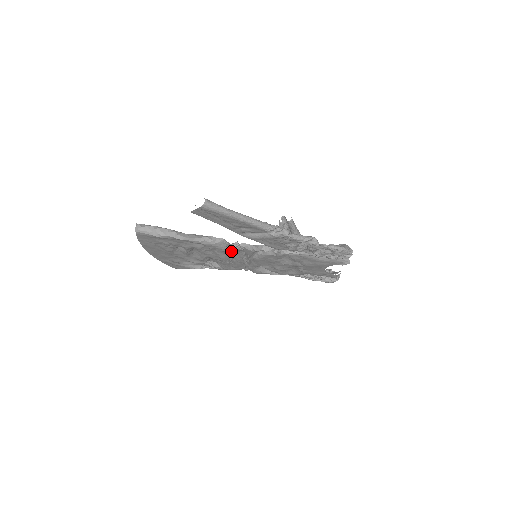
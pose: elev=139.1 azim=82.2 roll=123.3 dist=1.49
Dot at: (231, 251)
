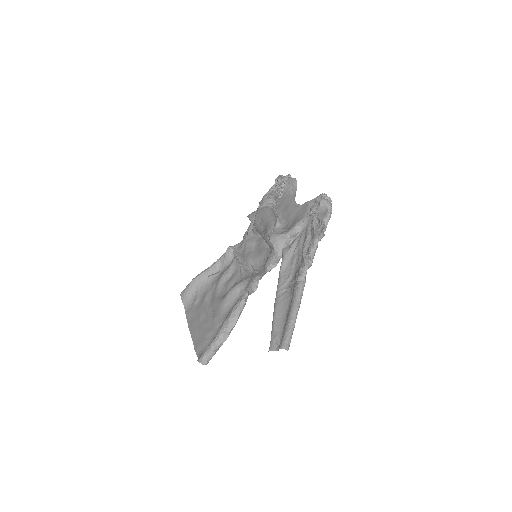
Dot at: (248, 281)
